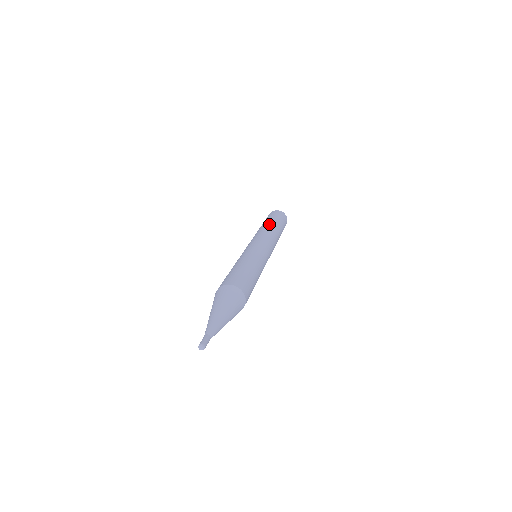
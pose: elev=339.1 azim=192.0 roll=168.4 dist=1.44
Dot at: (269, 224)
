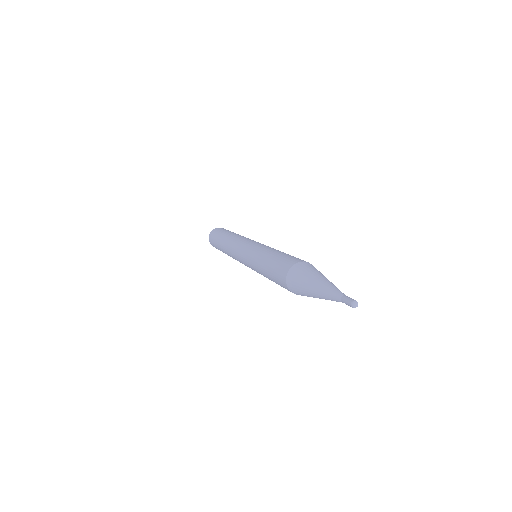
Dot at: occluded
